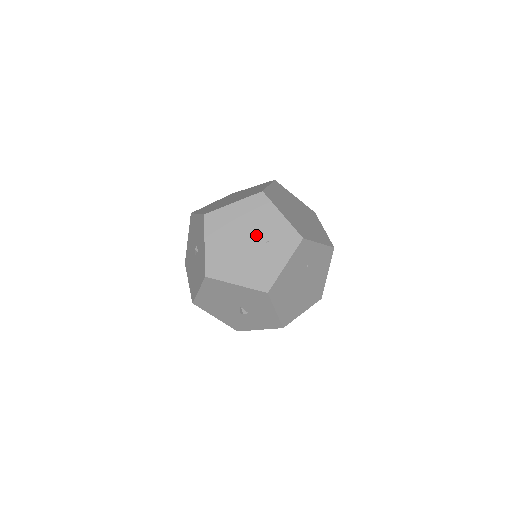
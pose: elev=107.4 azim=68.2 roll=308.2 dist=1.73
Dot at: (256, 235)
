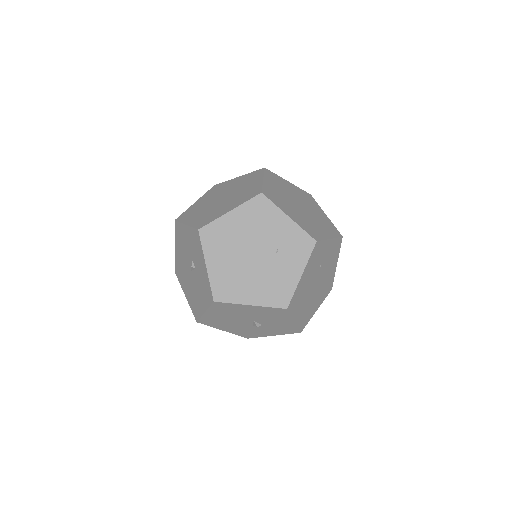
Dot at: (263, 245)
